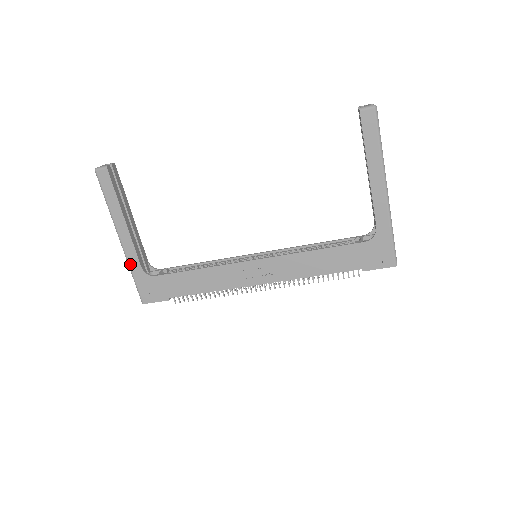
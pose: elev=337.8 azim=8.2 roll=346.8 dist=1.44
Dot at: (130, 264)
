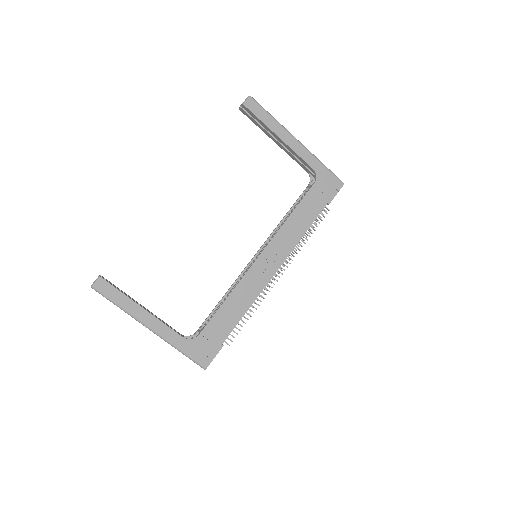
Dot at: (172, 343)
